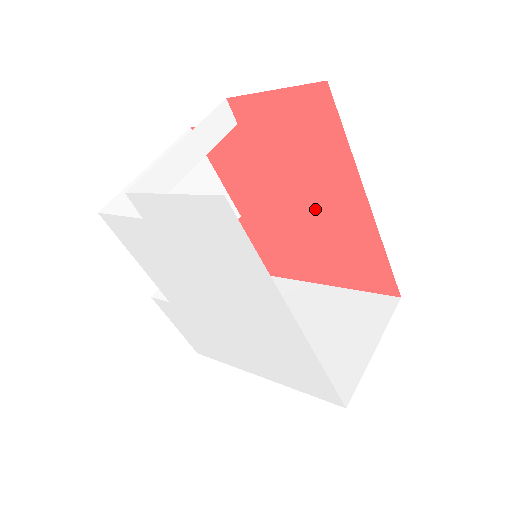
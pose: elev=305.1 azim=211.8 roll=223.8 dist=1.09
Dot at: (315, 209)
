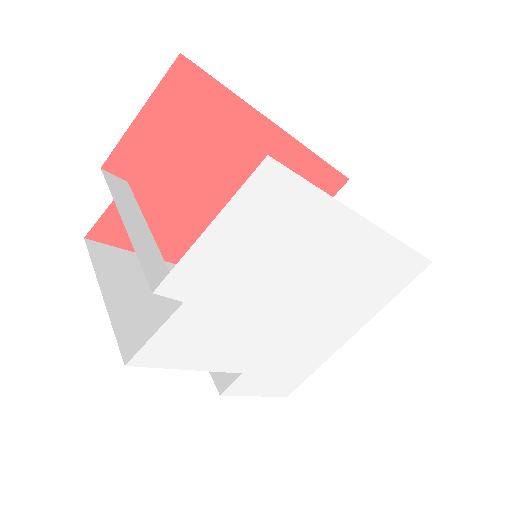
Dot at: occluded
